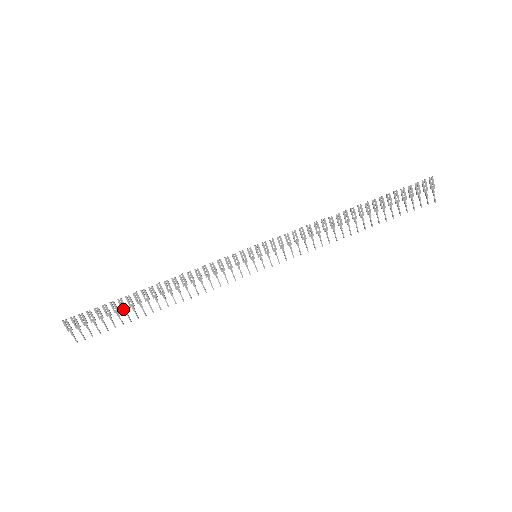
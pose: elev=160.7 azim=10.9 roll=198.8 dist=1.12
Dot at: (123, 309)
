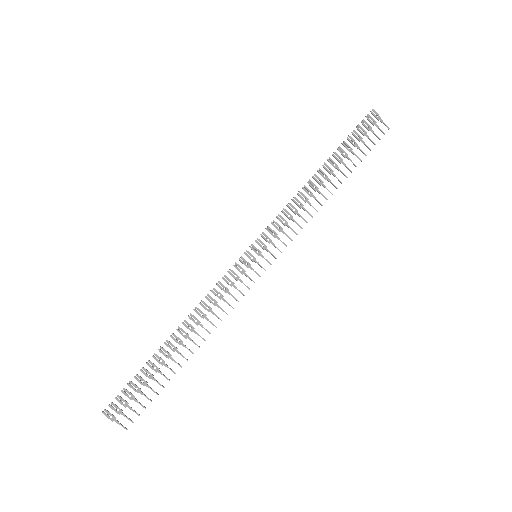
Dot at: (156, 371)
